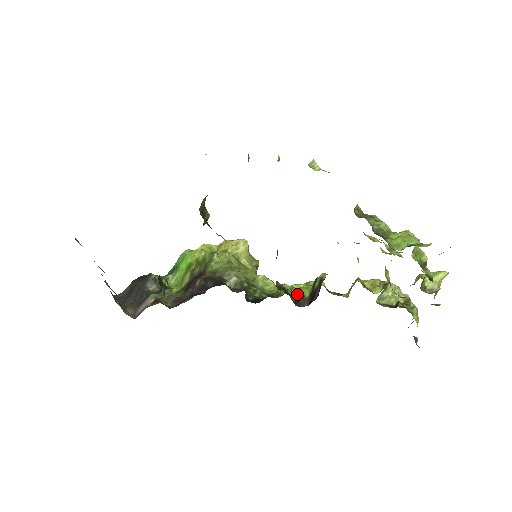
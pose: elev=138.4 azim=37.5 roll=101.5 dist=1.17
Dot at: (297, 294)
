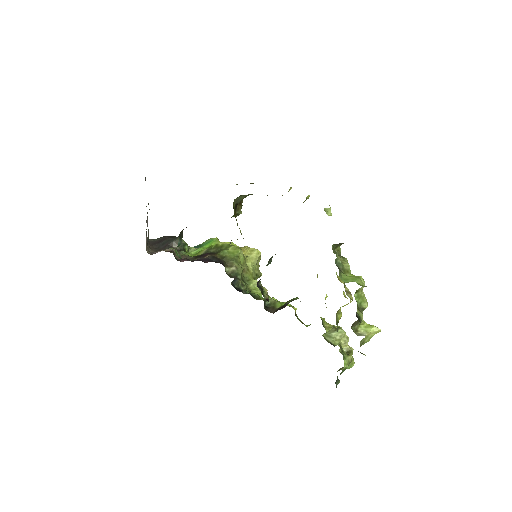
Dot at: (271, 302)
